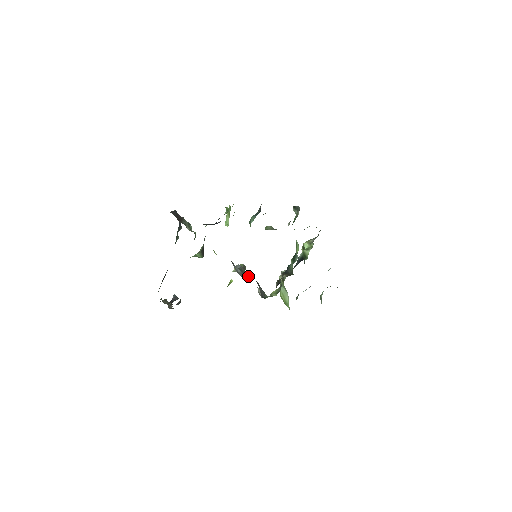
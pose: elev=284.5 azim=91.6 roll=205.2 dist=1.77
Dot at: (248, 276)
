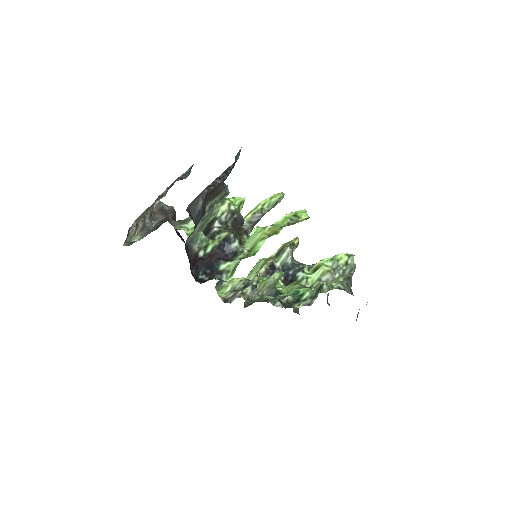
Dot at: occluded
